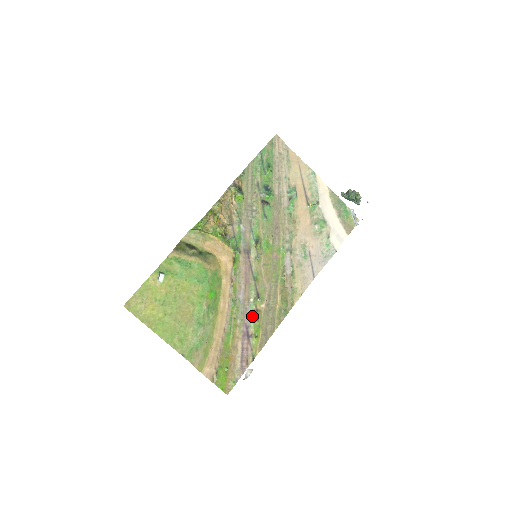
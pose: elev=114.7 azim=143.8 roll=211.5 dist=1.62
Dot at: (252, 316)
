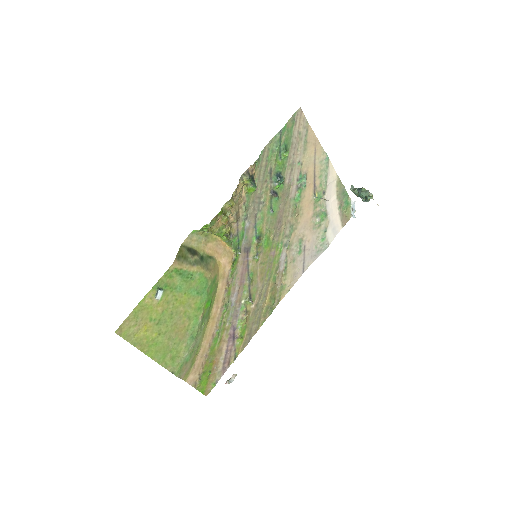
Dot at: (241, 318)
